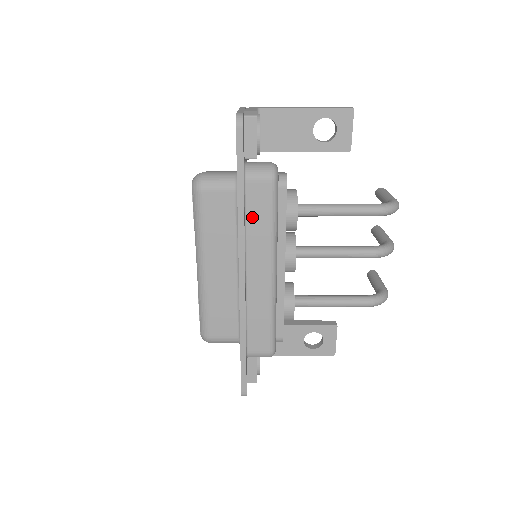
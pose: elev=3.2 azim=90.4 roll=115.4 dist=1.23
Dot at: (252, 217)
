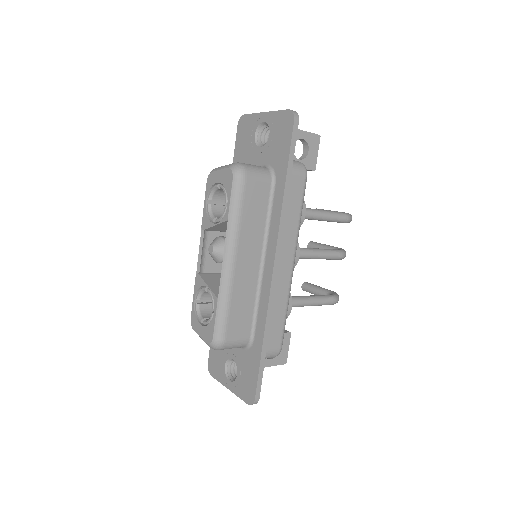
Dot at: (287, 207)
